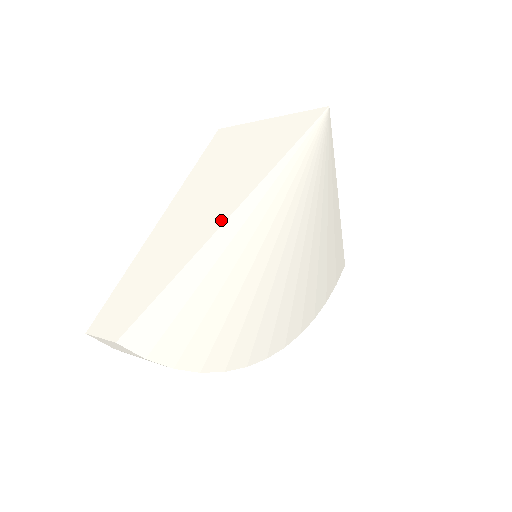
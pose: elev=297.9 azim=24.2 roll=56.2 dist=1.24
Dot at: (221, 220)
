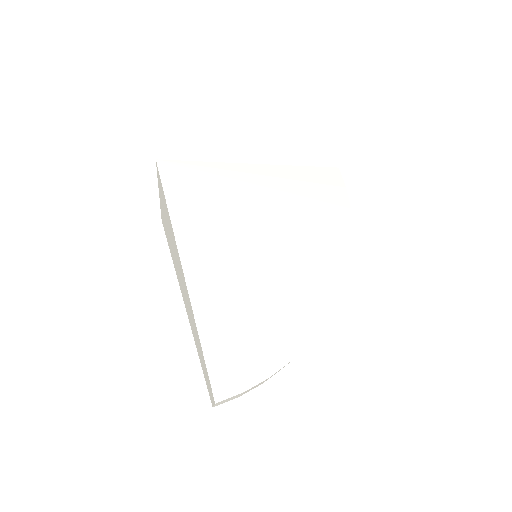
Dot at: (186, 287)
